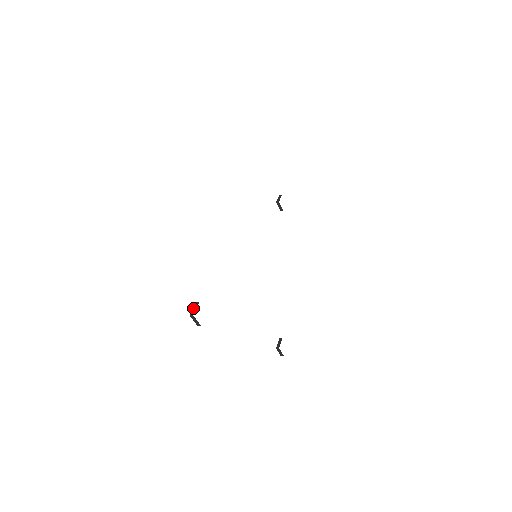
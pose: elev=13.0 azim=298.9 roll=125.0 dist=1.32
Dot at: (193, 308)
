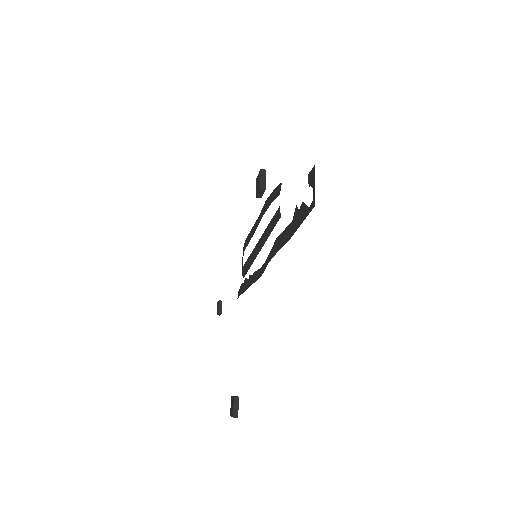
Dot at: (259, 173)
